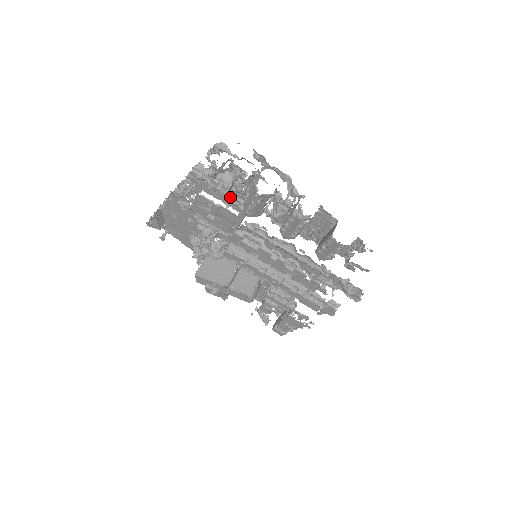
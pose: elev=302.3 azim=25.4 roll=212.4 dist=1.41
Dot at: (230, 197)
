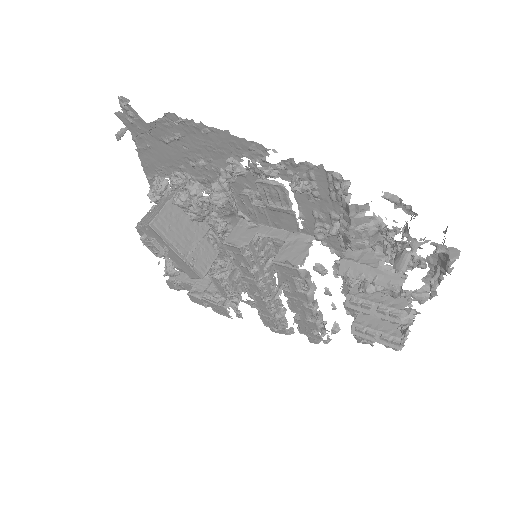
Dot at: (335, 235)
